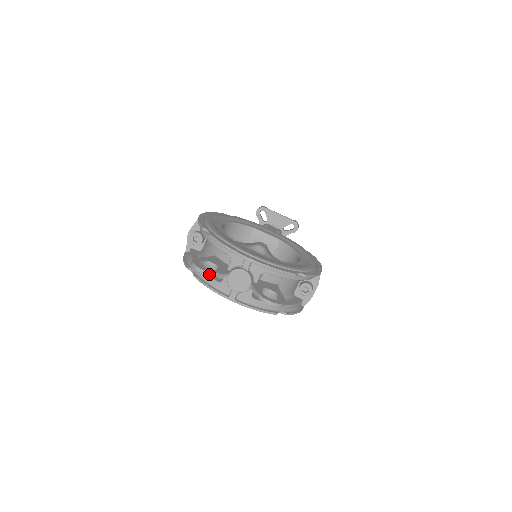
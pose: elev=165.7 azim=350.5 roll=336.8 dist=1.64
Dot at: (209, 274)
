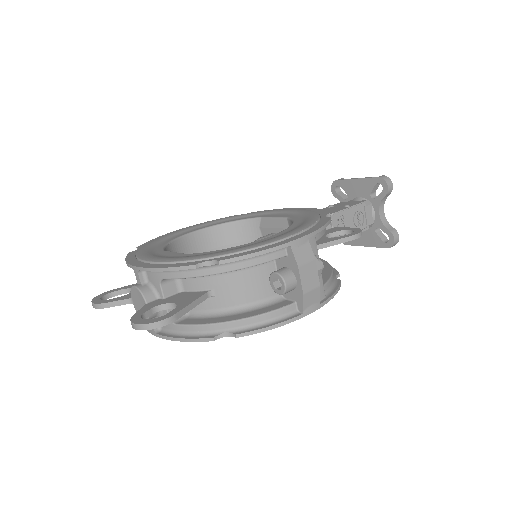
Dot at: (99, 306)
